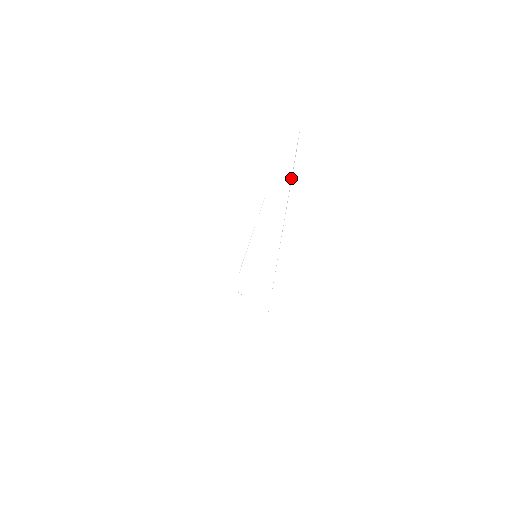
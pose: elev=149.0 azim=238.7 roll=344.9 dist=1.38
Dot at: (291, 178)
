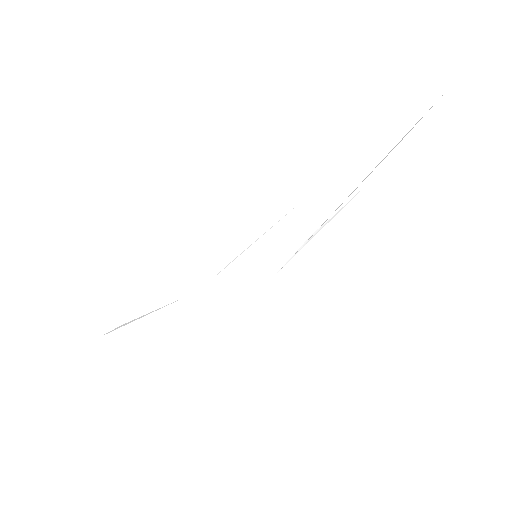
Dot at: (377, 165)
